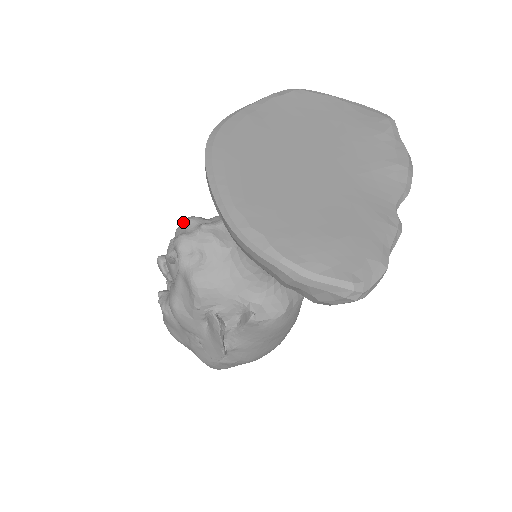
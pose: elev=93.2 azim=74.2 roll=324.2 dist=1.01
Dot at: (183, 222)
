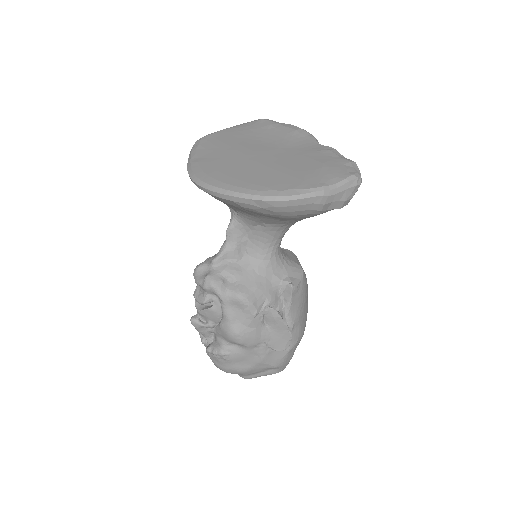
Dot at: (195, 274)
